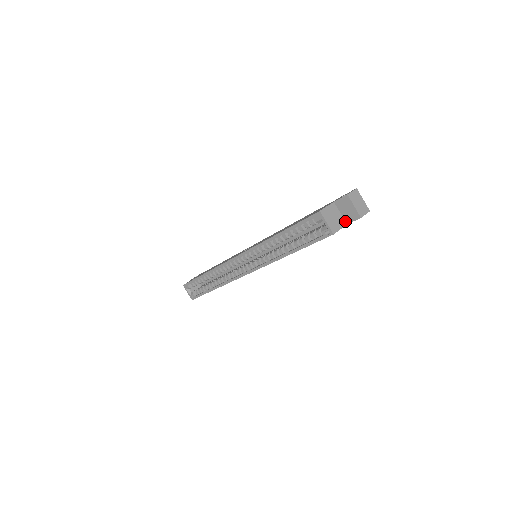
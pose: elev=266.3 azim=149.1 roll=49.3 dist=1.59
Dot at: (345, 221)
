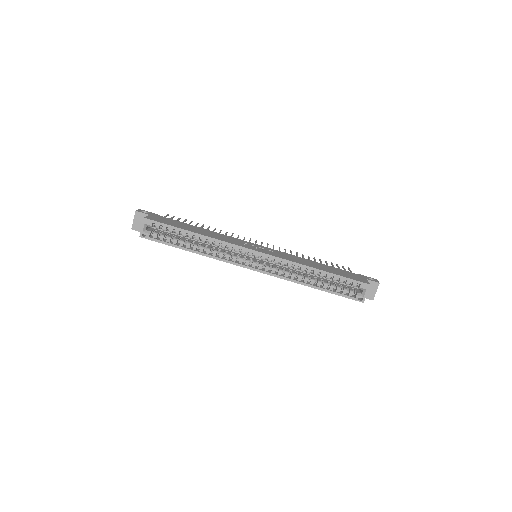
Dot at: occluded
